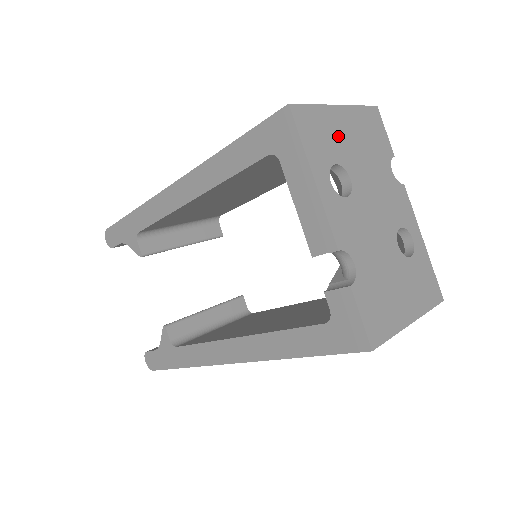
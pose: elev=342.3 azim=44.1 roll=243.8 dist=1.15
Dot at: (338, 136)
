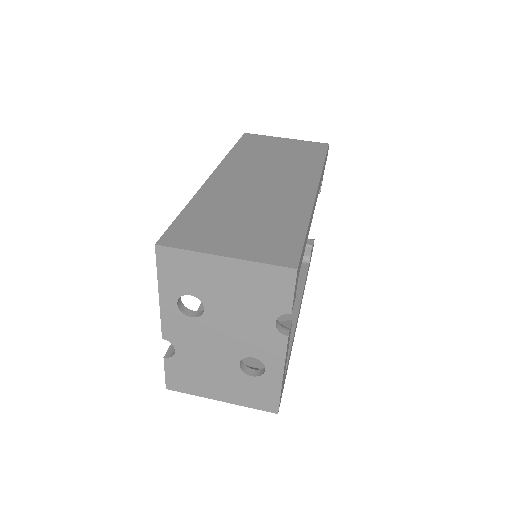
Dot at: (208, 278)
